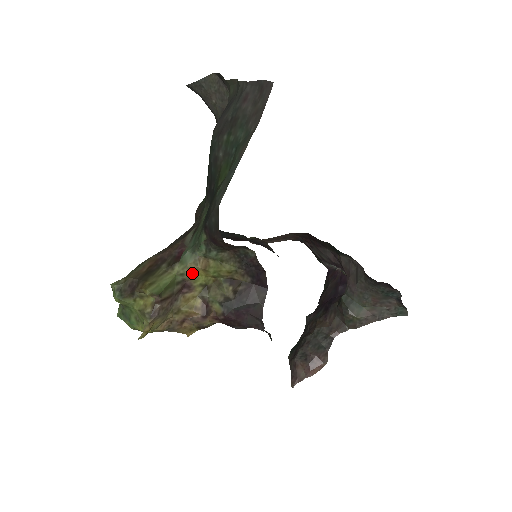
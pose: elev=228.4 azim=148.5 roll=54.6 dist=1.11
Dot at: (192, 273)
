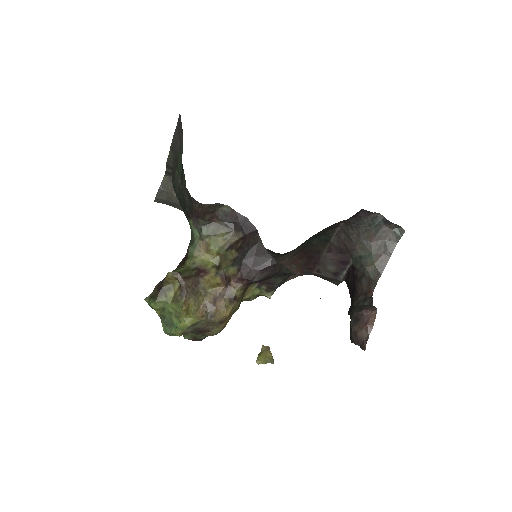
Dot at: (201, 260)
